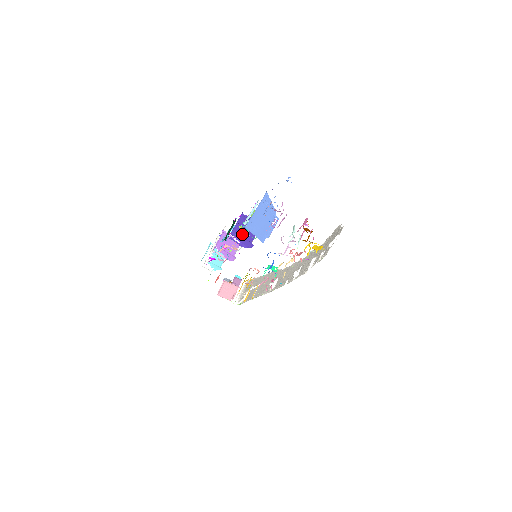
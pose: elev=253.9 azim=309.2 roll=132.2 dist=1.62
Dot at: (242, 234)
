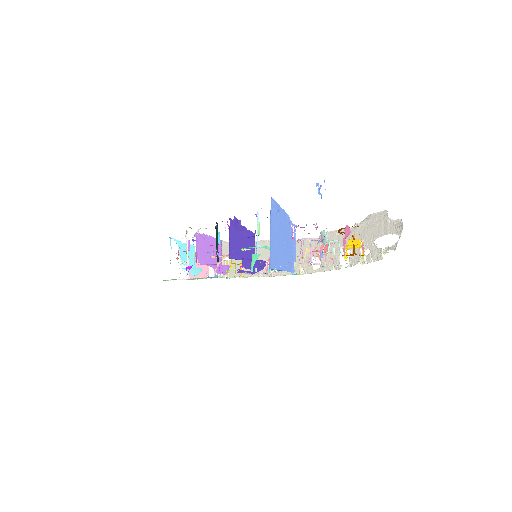
Dot at: occluded
